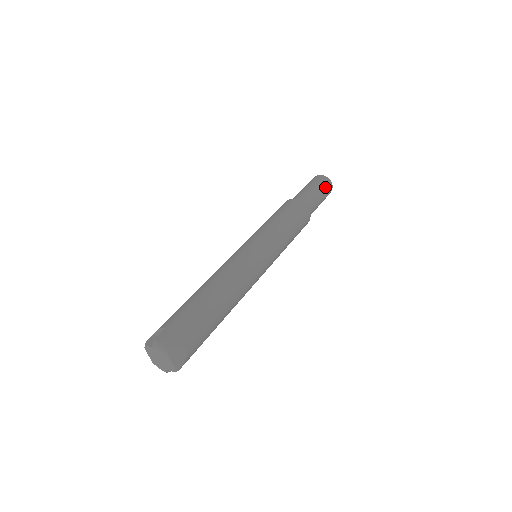
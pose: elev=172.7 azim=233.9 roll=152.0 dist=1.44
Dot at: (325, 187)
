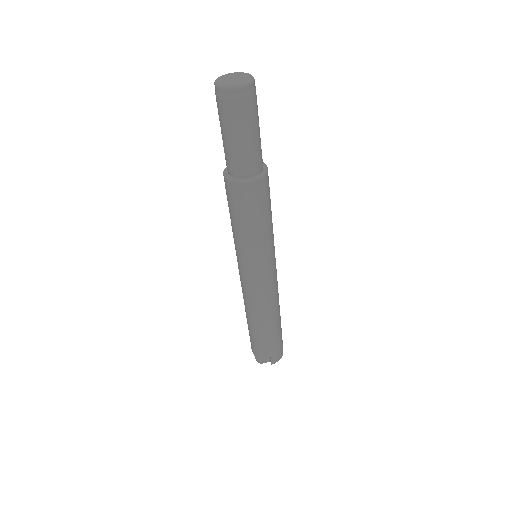
Dot at: (257, 105)
